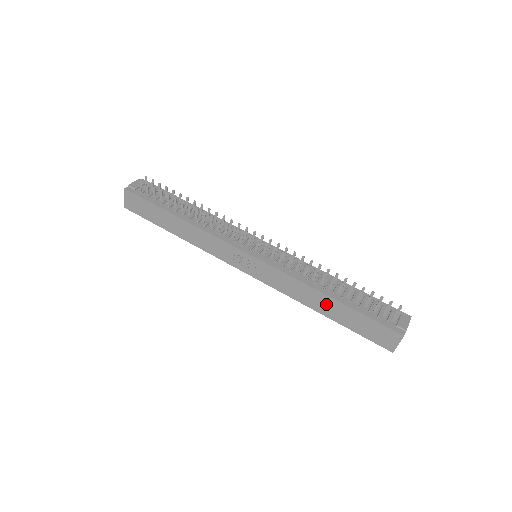
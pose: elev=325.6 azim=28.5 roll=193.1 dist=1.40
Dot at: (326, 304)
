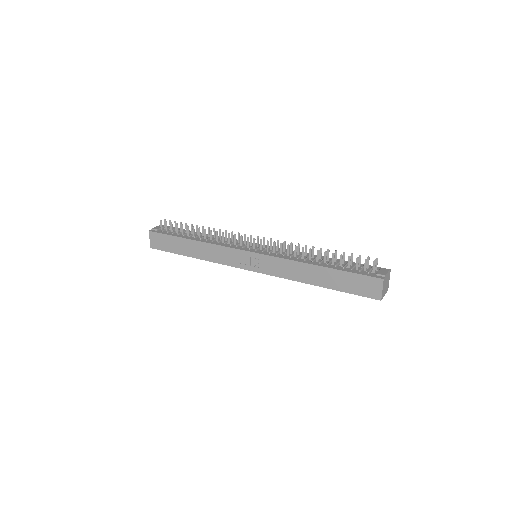
Dot at: (316, 274)
